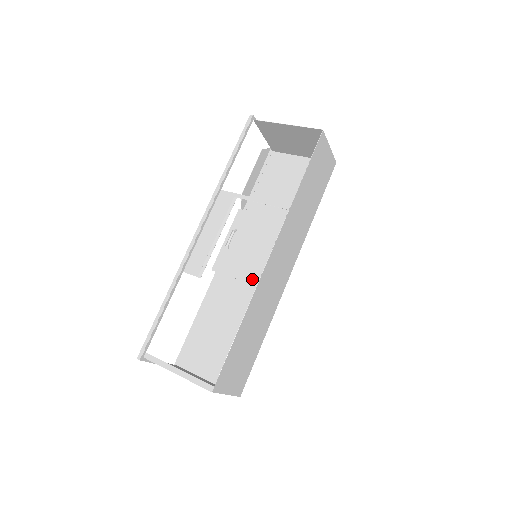
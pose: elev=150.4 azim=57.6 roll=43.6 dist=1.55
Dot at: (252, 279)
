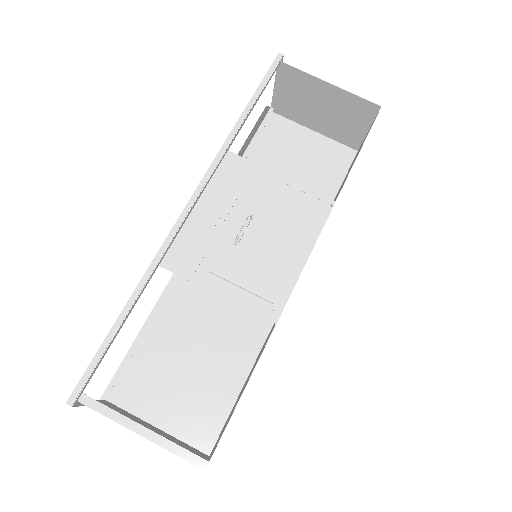
Dot at: (276, 297)
